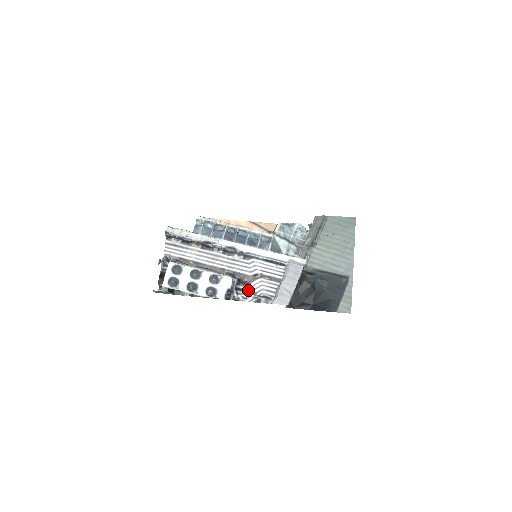
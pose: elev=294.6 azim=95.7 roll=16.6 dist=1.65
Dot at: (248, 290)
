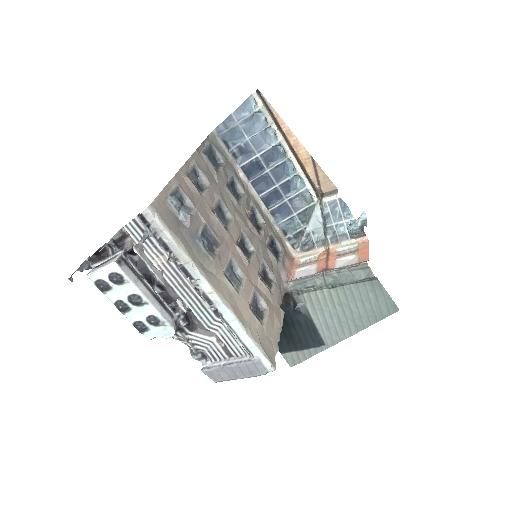
Dot at: (191, 336)
